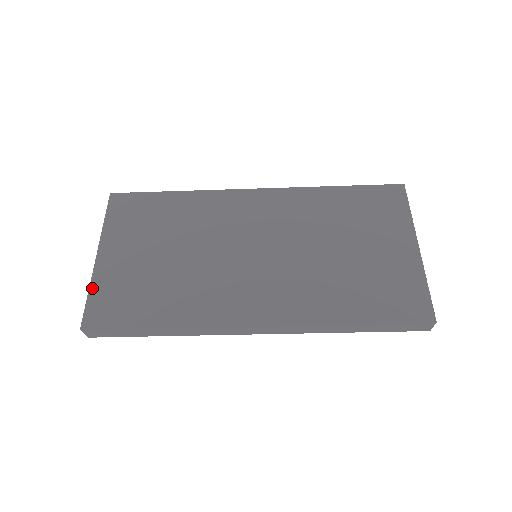
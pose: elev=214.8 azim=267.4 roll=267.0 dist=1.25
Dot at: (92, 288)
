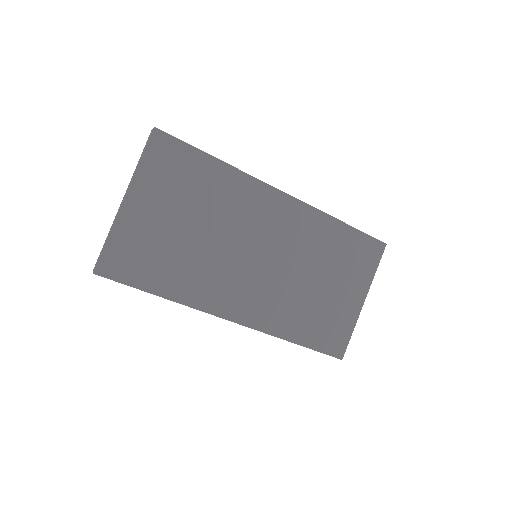
Dot at: (113, 236)
